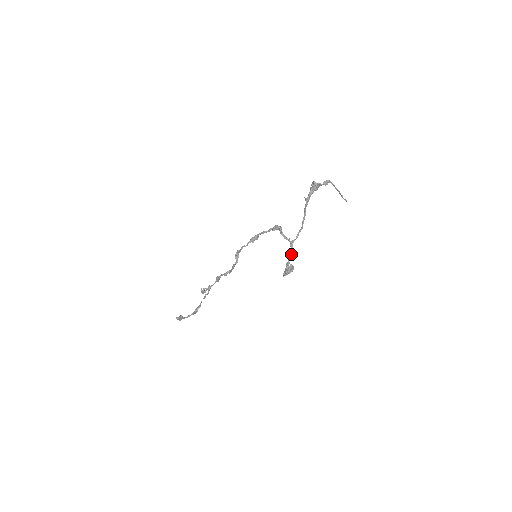
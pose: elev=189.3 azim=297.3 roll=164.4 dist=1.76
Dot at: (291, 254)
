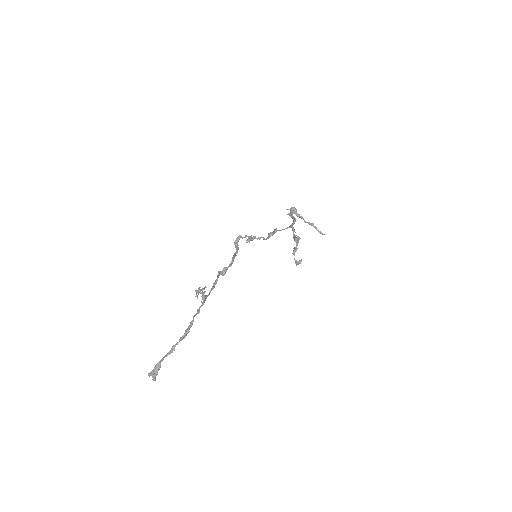
Dot at: occluded
